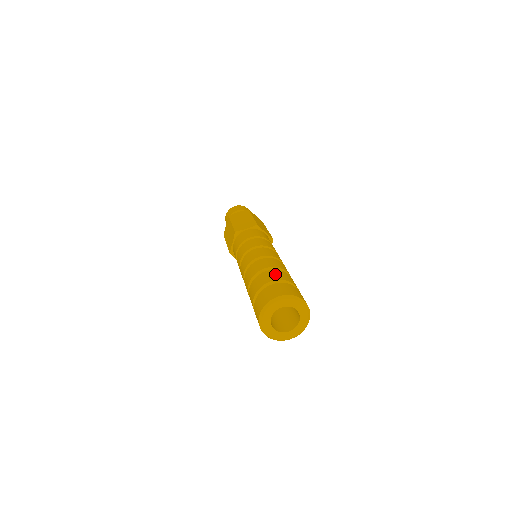
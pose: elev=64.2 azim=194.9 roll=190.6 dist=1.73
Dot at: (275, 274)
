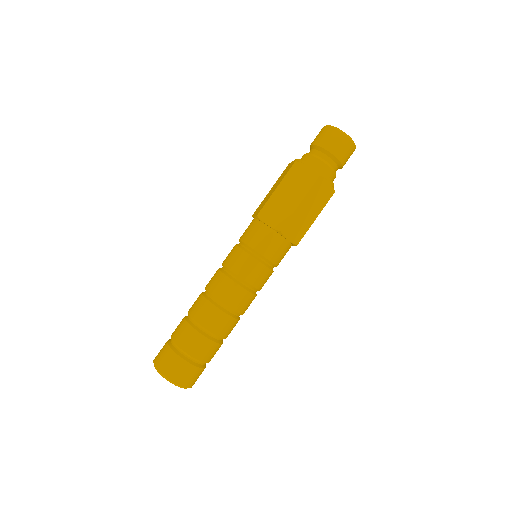
Dot at: (193, 342)
